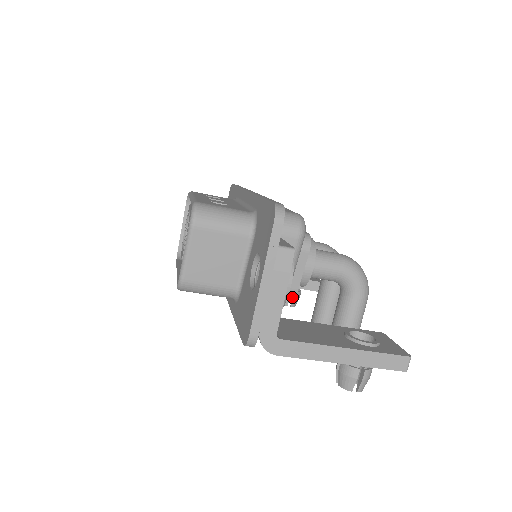
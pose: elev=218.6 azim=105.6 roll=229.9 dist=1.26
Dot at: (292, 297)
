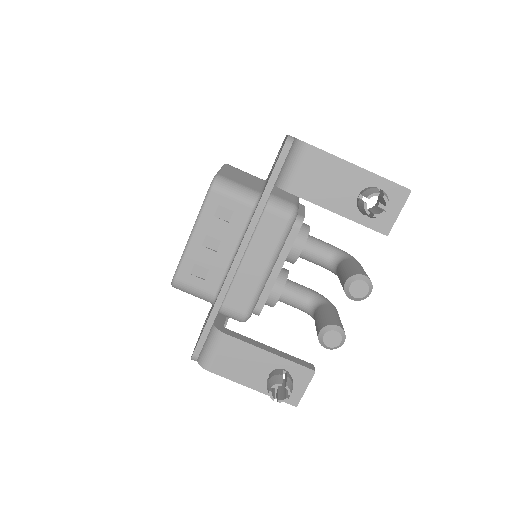
Dot at: (285, 380)
